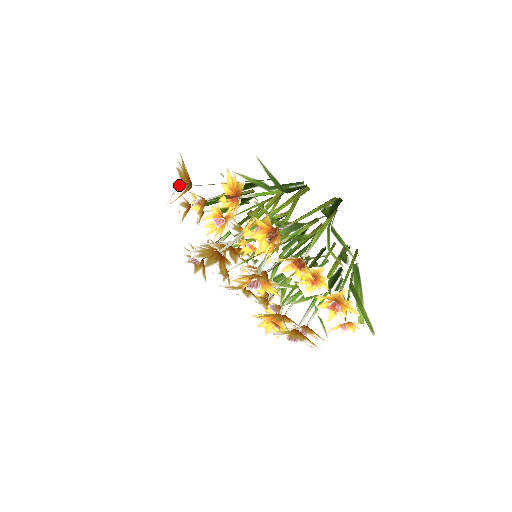
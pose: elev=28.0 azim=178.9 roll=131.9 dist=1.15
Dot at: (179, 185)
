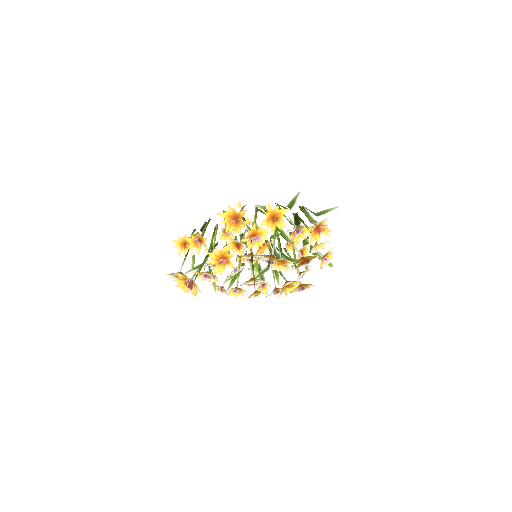
Dot at: (249, 221)
